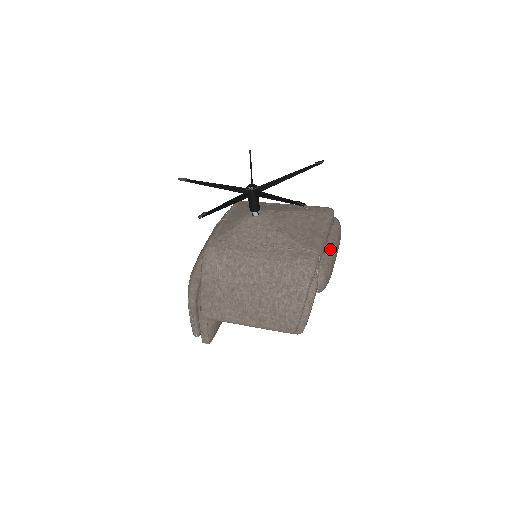
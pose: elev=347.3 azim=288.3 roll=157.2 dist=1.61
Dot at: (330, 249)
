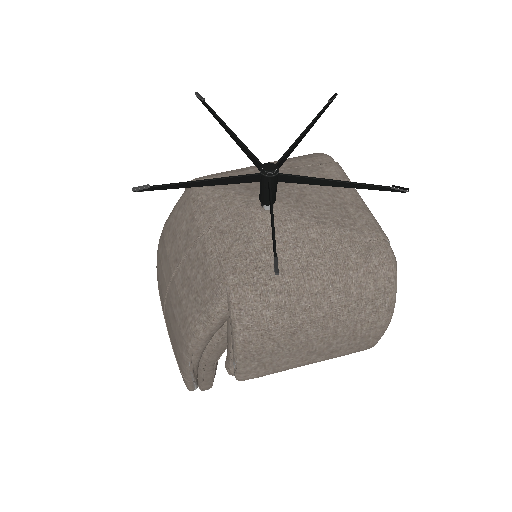
Dot at: occluded
